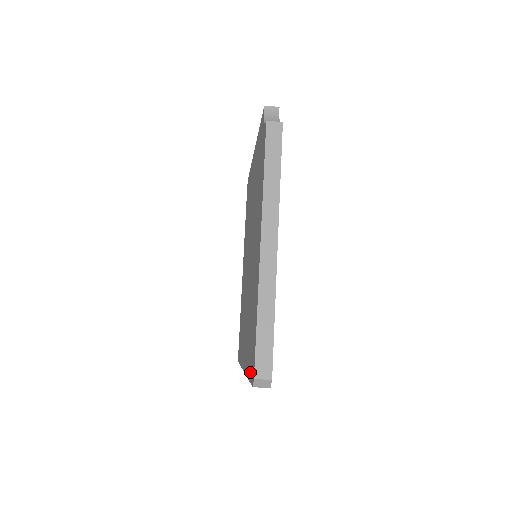
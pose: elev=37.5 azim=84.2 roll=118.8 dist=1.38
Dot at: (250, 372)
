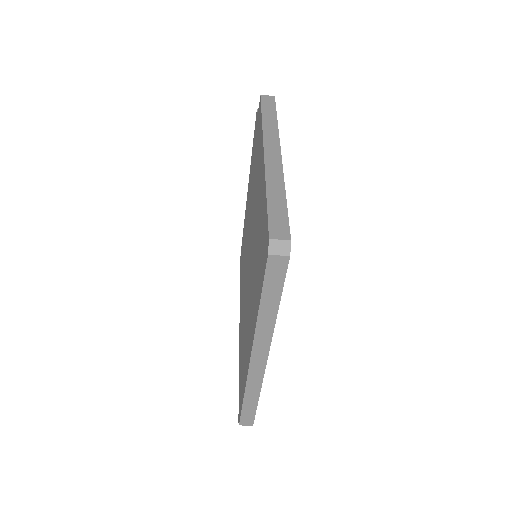
Dot at: (262, 276)
